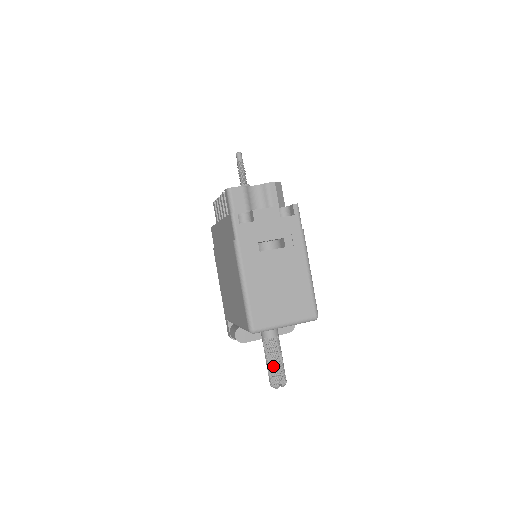
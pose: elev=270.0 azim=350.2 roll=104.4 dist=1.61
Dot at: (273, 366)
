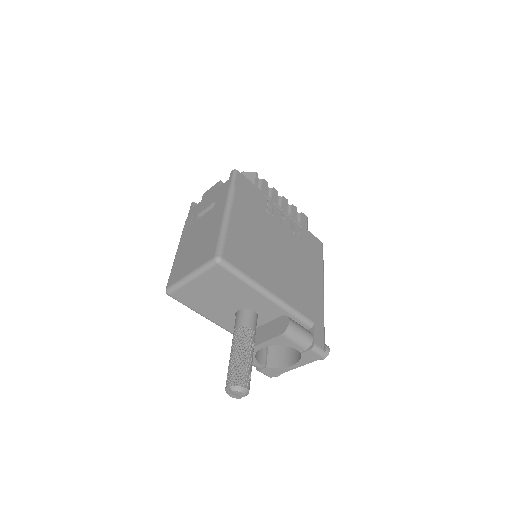
Dot at: (229, 362)
